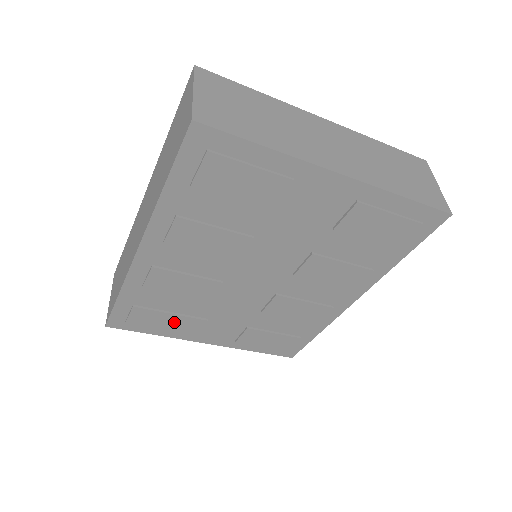
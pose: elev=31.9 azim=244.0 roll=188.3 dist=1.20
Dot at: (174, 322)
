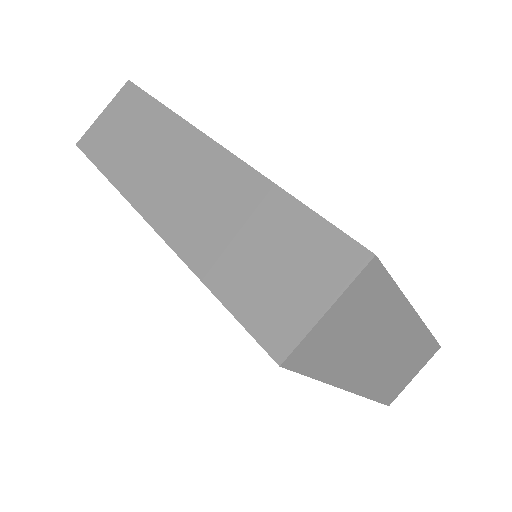
Dot at: occluded
